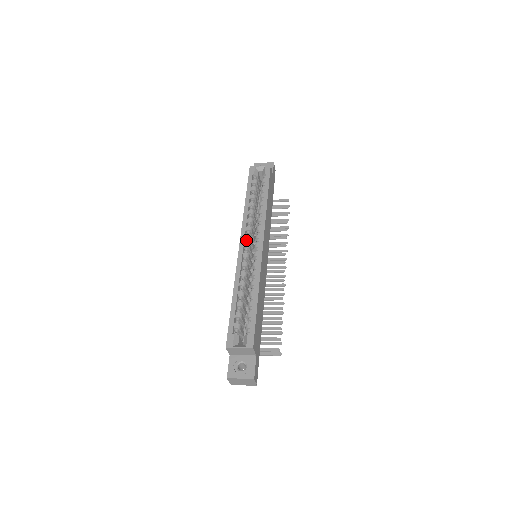
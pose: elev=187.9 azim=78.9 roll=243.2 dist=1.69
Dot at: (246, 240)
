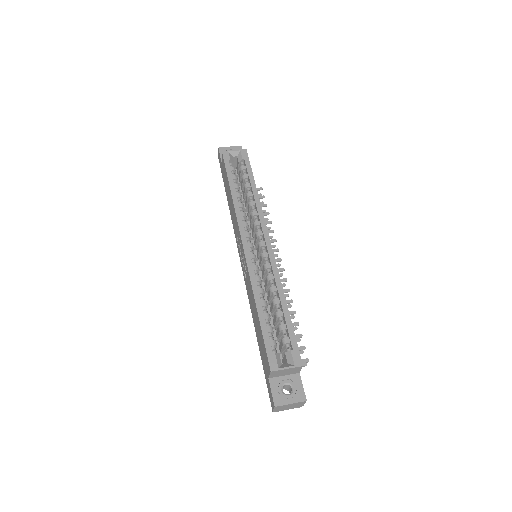
Dot at: (247, 239)
